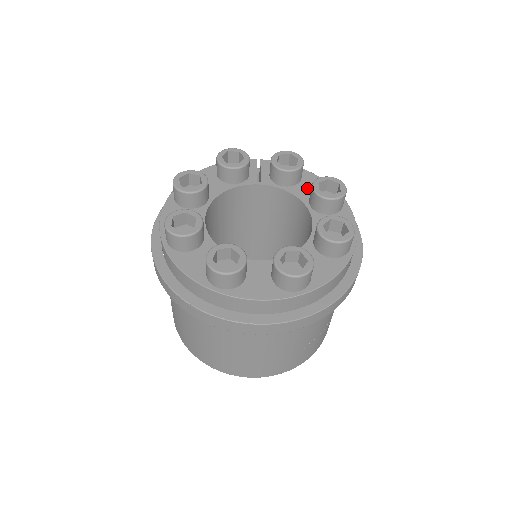
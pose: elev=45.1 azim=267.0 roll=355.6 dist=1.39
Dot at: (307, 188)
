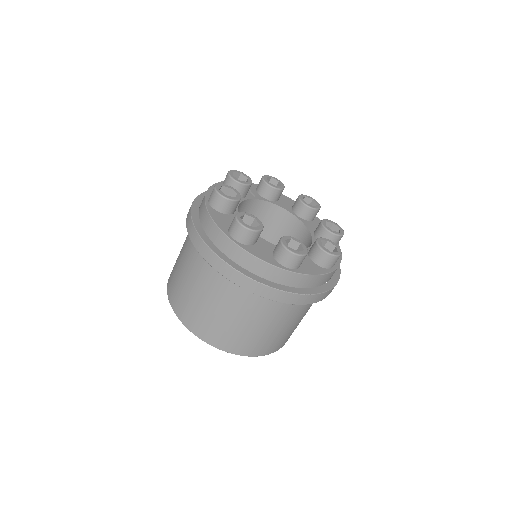
Dot at: (286, 203)
